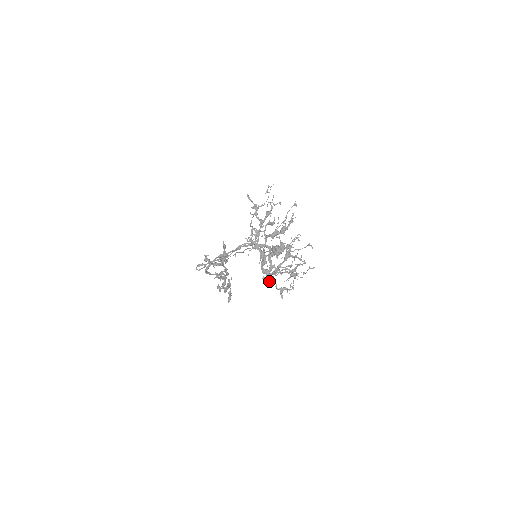
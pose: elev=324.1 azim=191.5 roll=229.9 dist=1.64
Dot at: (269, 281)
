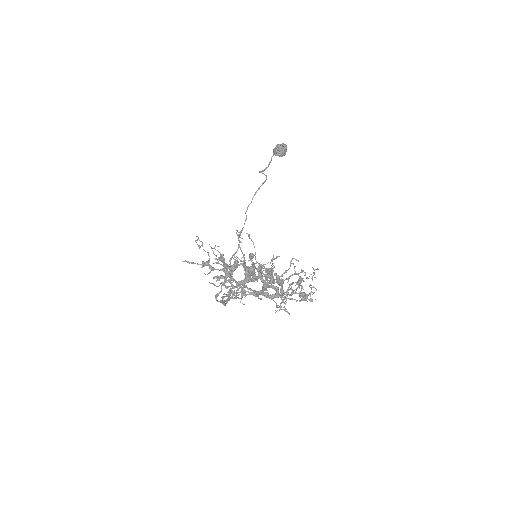
Dot at: (285, 308)
